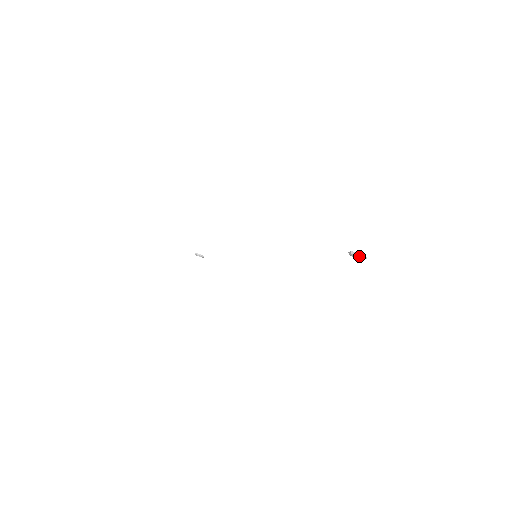
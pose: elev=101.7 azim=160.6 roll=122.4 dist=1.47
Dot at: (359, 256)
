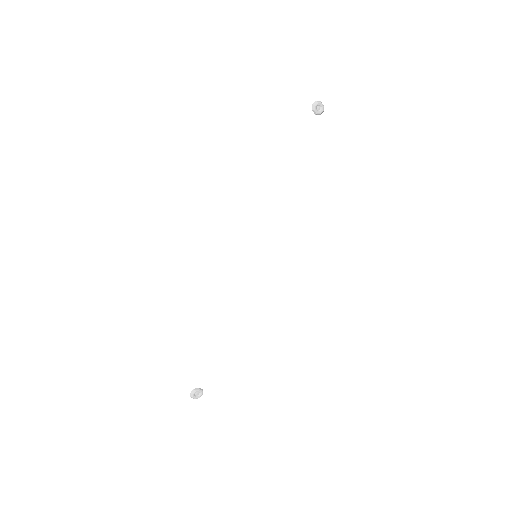
Dot at: (319, 103)
